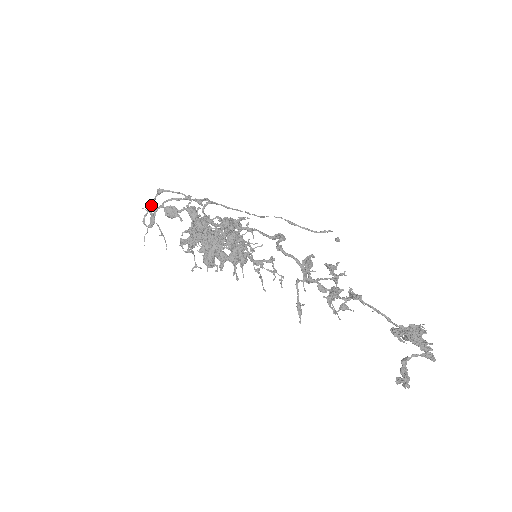
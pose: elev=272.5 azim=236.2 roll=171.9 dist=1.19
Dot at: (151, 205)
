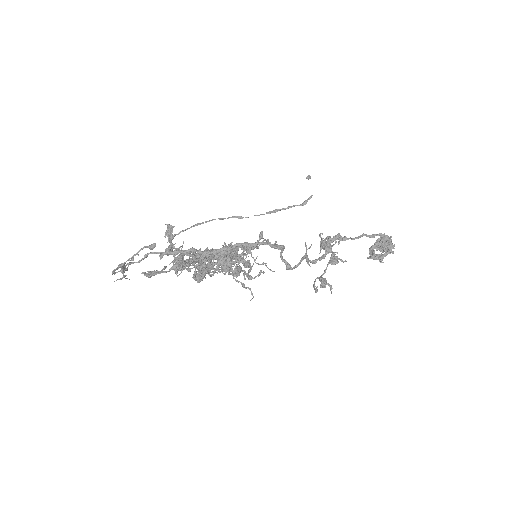
Dot at: occluded
